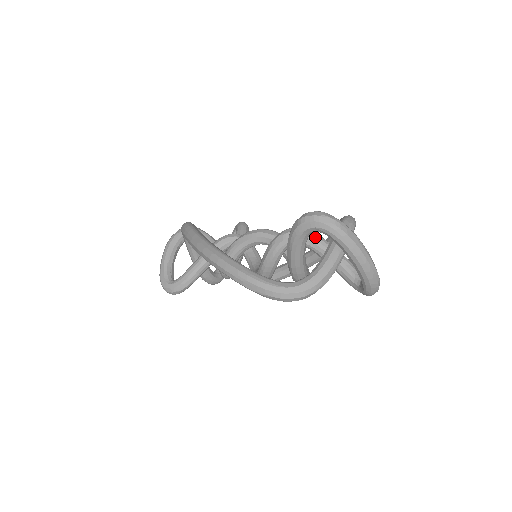
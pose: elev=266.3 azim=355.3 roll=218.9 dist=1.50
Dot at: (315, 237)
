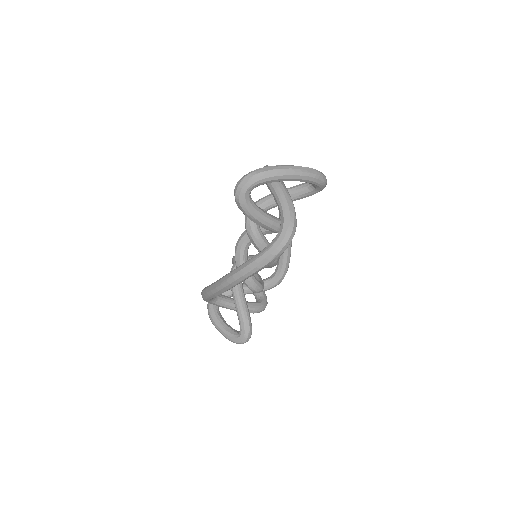
Dot at: (262, 200)
